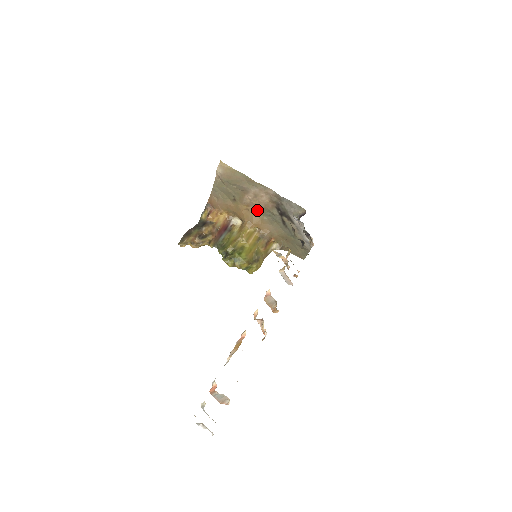
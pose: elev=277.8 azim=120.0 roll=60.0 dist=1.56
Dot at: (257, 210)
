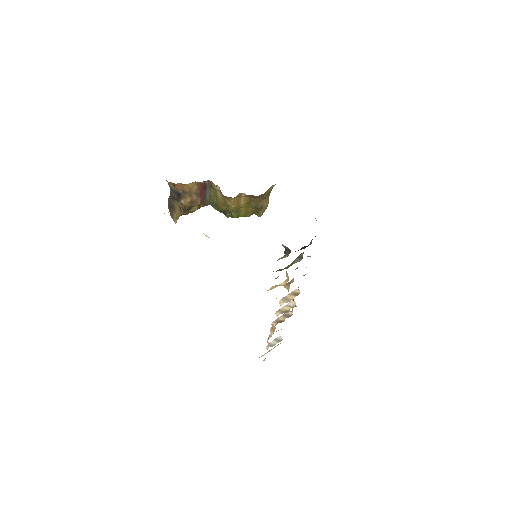
Dot at: occluded
